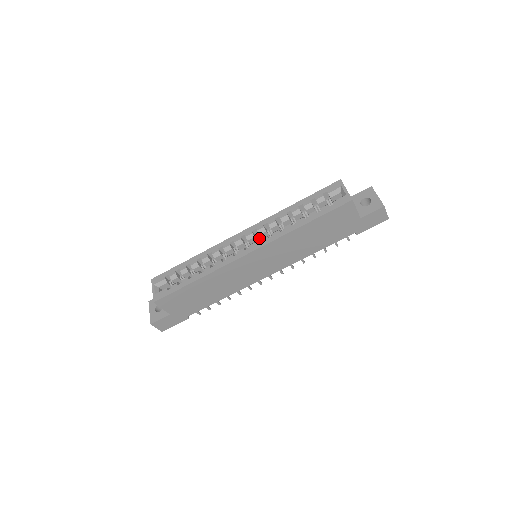
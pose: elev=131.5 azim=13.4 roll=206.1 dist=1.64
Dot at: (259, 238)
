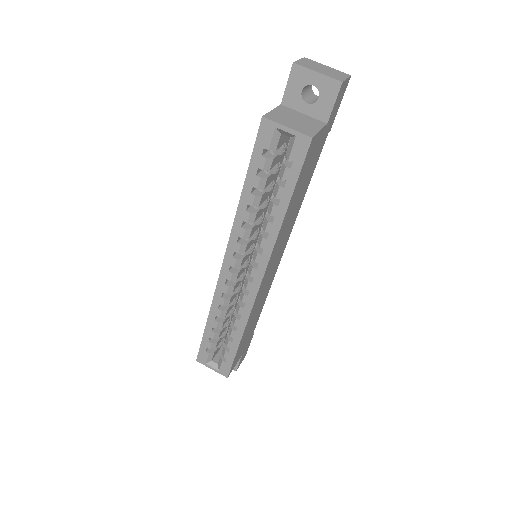
Dot at: (246, 252)
